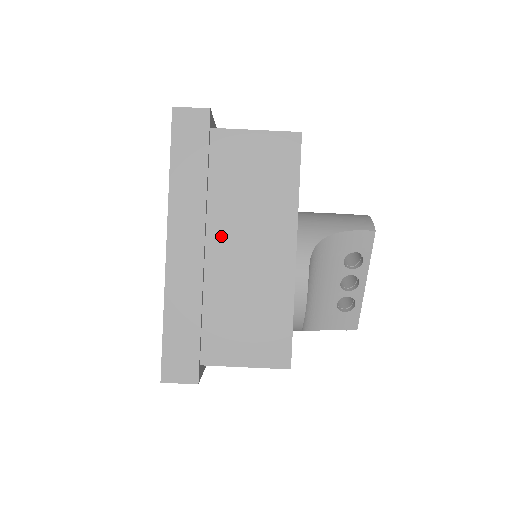
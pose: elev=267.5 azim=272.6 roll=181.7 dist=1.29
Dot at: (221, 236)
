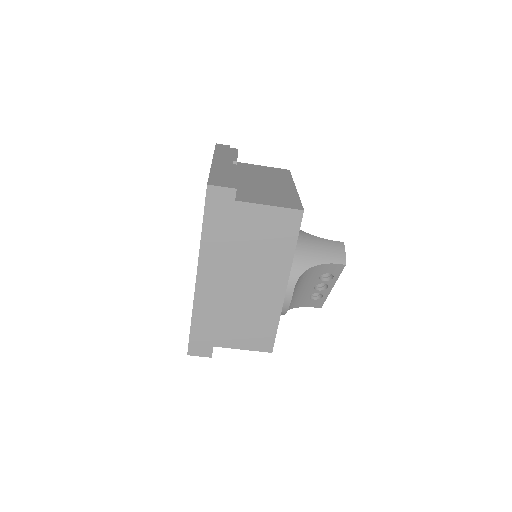
Dot at: (235, 274)
